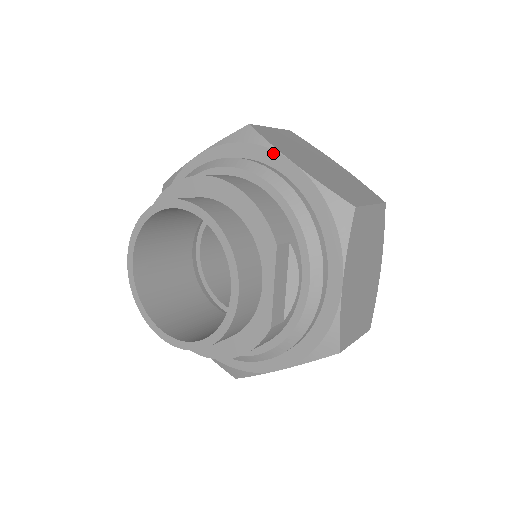
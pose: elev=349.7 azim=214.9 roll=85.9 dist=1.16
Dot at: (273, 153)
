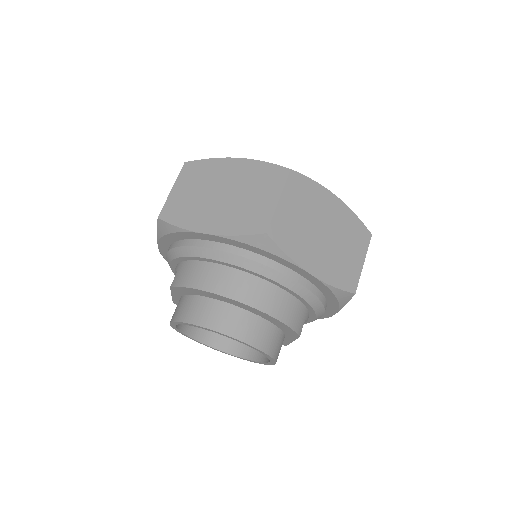
Dot at: (292, 265)
